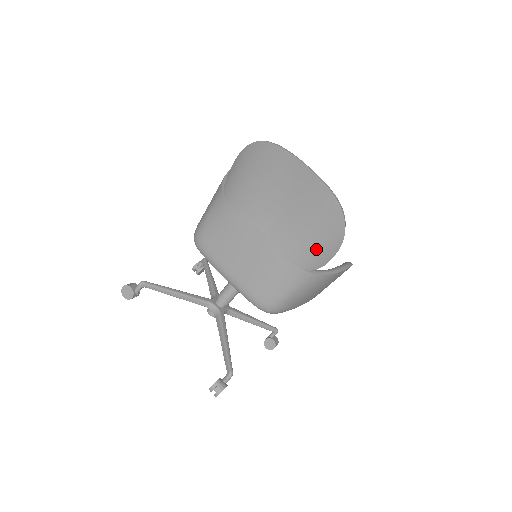
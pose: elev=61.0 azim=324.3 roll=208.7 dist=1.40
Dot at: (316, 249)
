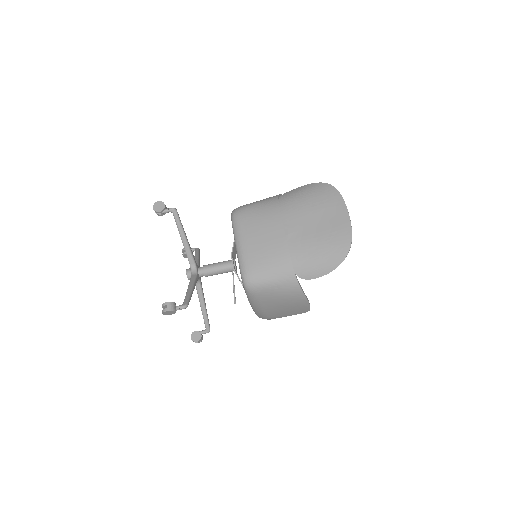
Dot at: (314, 263)
